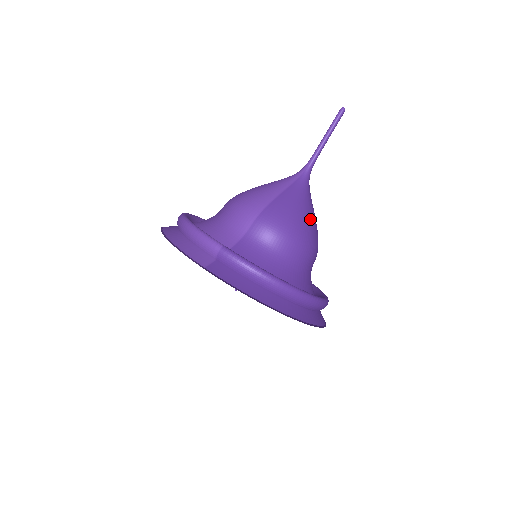
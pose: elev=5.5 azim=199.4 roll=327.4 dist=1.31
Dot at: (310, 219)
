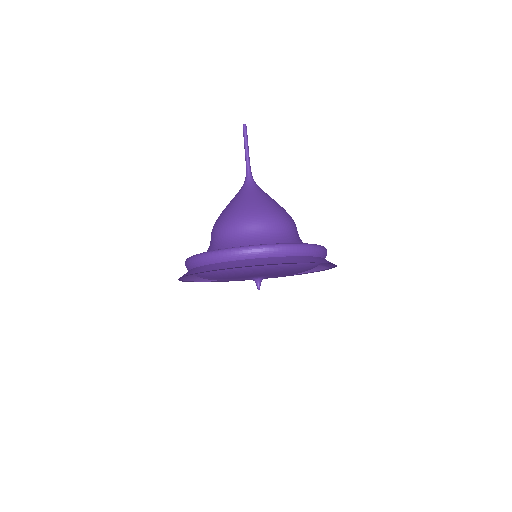
Dot at: (246, 203)
